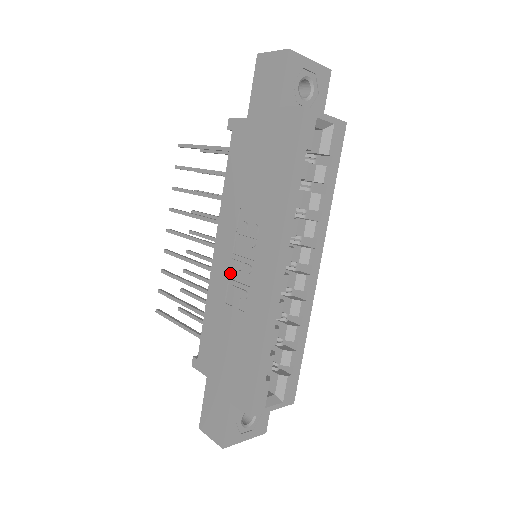
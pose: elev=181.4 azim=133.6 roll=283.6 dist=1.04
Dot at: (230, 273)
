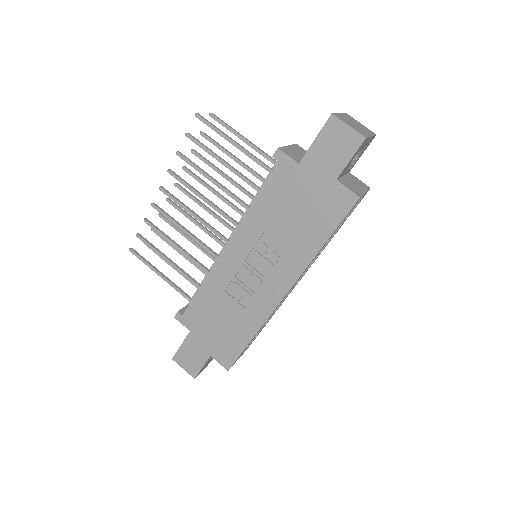
Dot at: (237, 273)
